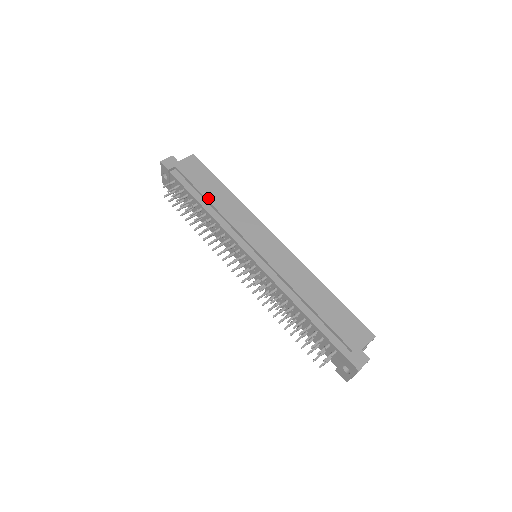
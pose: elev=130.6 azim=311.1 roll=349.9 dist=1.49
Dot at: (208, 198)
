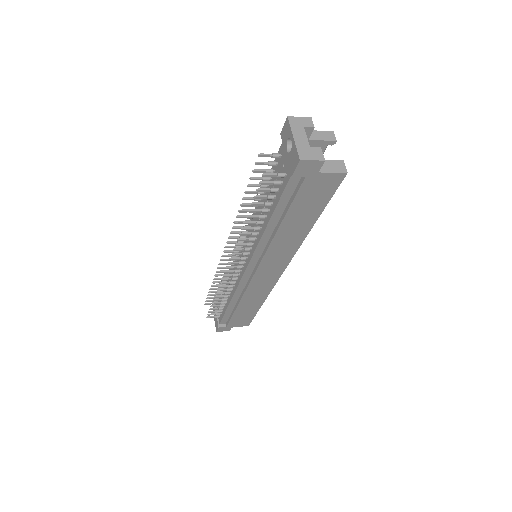
Dot at: occluded
